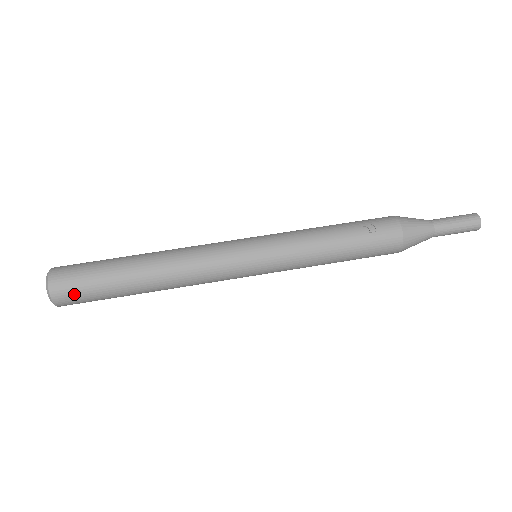
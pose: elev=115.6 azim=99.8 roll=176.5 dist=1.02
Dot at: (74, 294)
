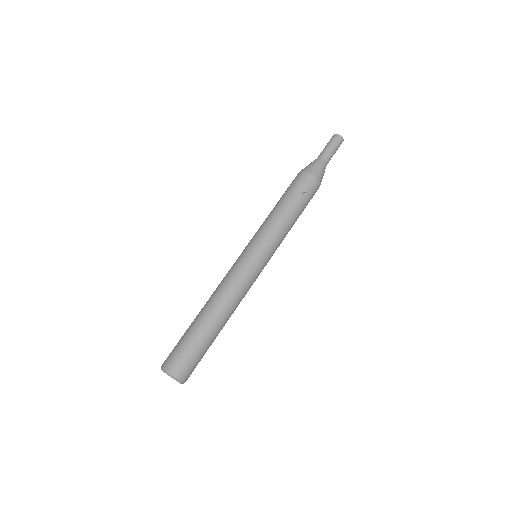
Dot at: (193, 369)
